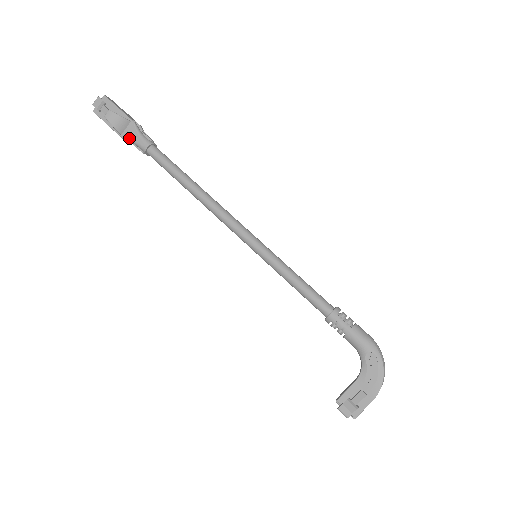
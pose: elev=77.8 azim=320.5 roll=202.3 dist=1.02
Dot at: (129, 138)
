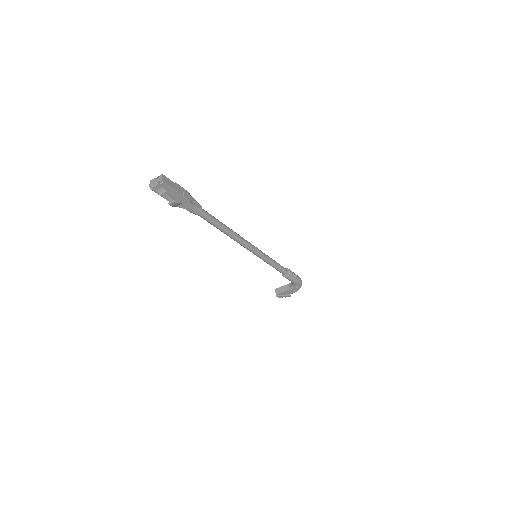
Dot at: (184, 208)
